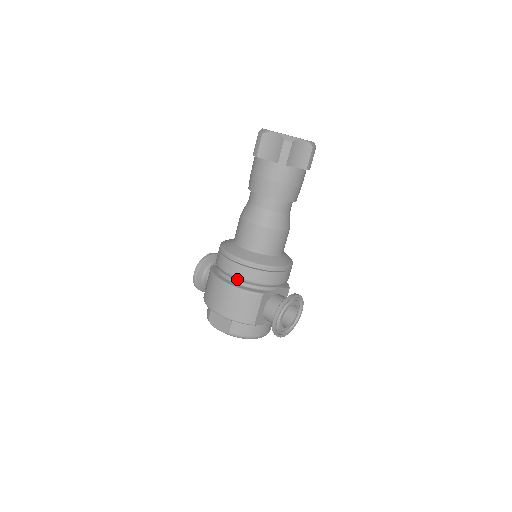
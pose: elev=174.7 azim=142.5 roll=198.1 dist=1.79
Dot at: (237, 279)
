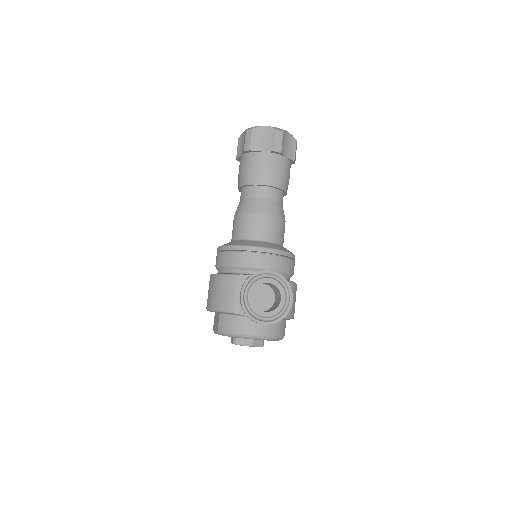
Dot at: (220, 268)
